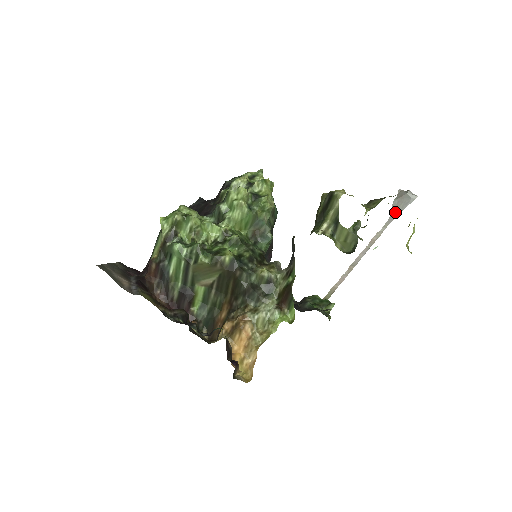
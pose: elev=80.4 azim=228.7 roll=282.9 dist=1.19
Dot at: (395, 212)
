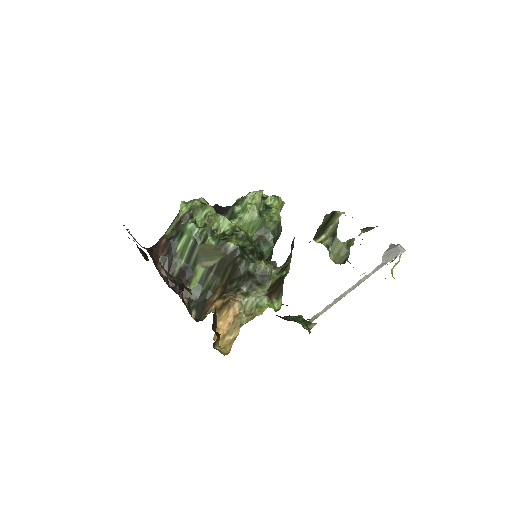
Dot at: (384, 261)
